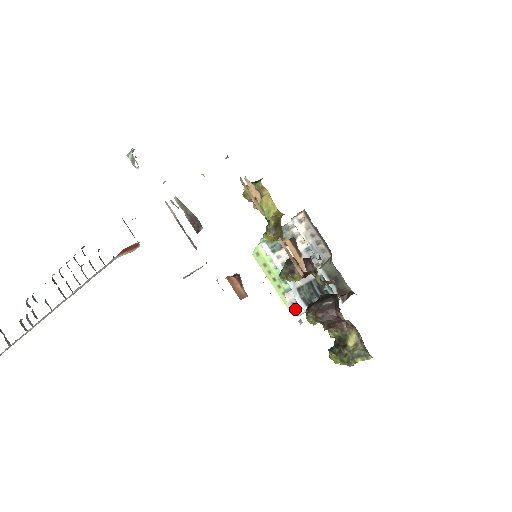
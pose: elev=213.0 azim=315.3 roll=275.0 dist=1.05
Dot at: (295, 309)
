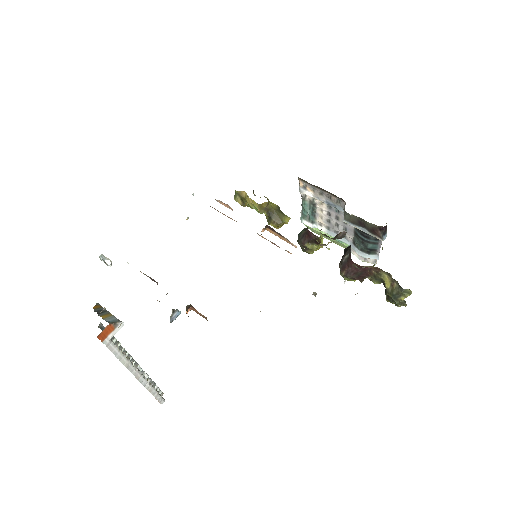
Dot at: (368, 260)
